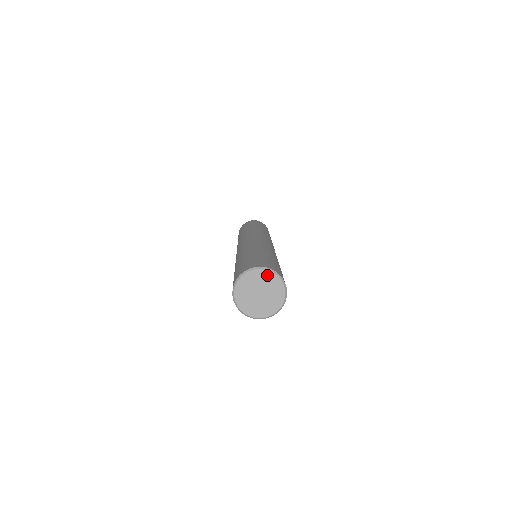
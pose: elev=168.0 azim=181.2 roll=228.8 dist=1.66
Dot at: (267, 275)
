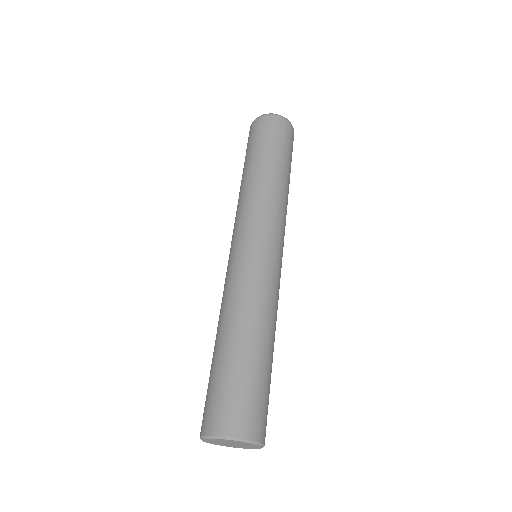
Dot at: (254, 445)
